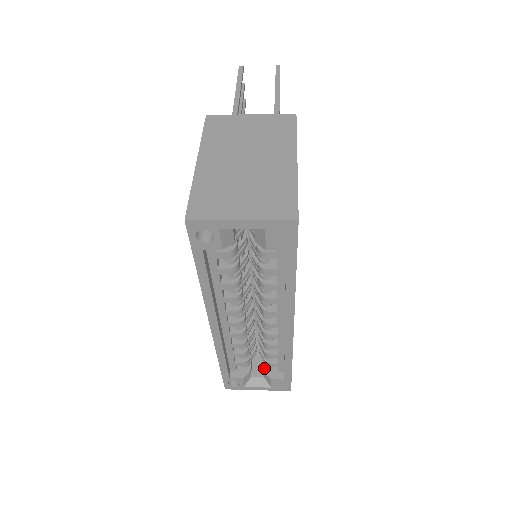
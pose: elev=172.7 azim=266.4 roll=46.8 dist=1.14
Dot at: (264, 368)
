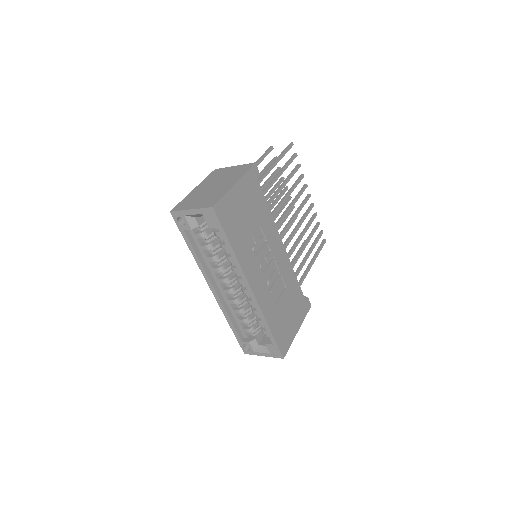
Dot at: (264, 337)
